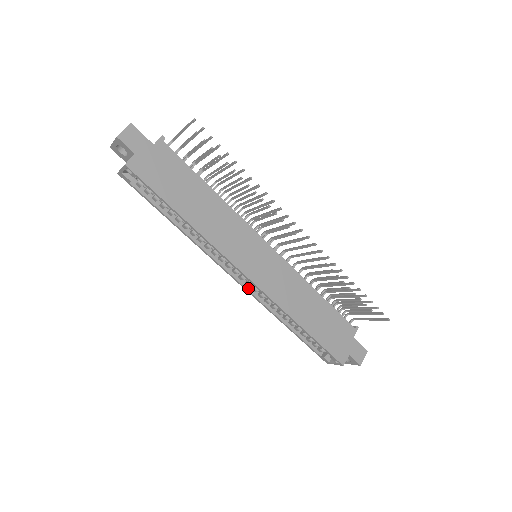
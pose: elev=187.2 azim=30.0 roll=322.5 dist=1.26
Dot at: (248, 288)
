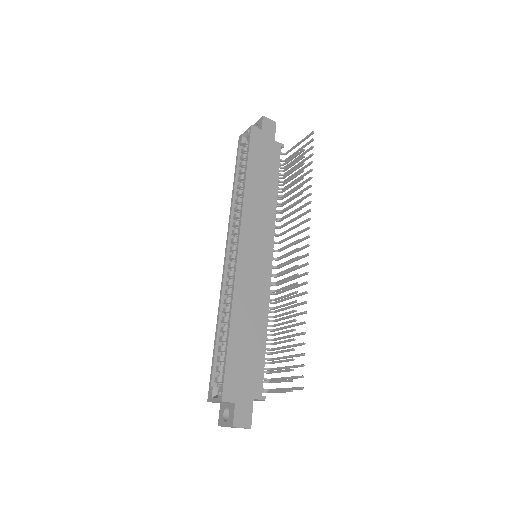
Dot at: (226, 269)
